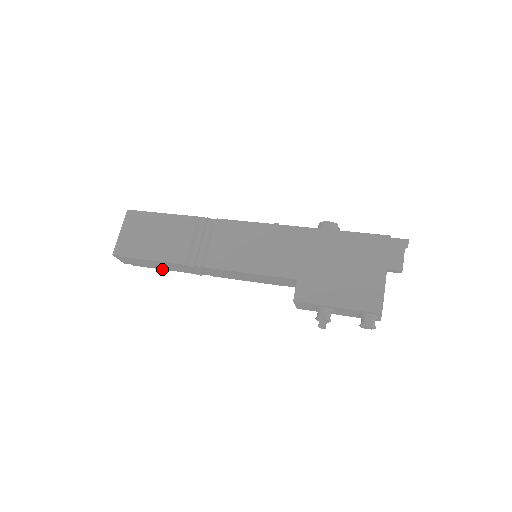
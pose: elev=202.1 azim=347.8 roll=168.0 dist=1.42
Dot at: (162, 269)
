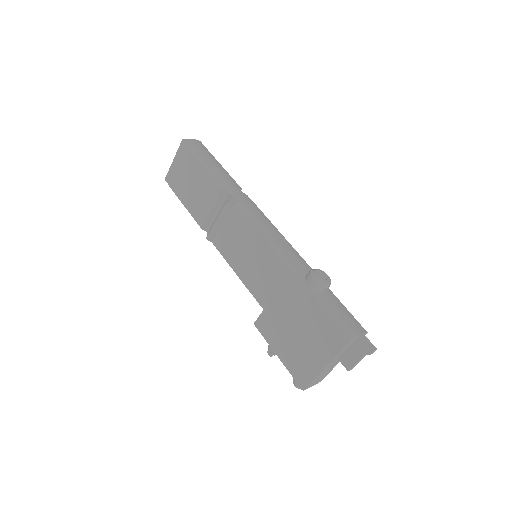
Dot at: occluded
